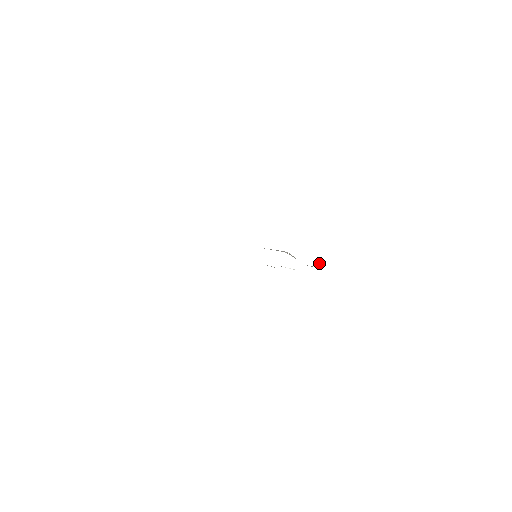
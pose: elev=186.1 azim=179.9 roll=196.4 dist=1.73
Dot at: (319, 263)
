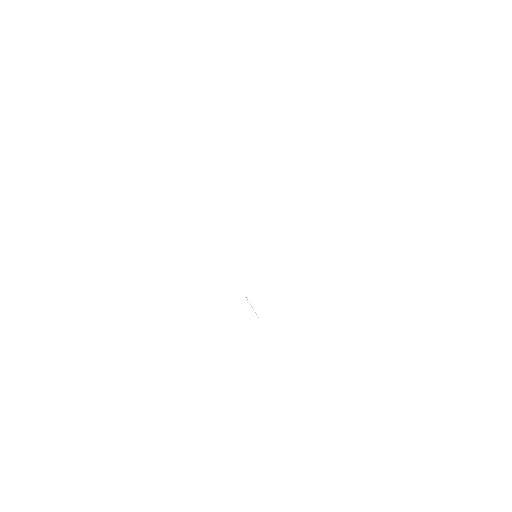
Dot at: occluded
